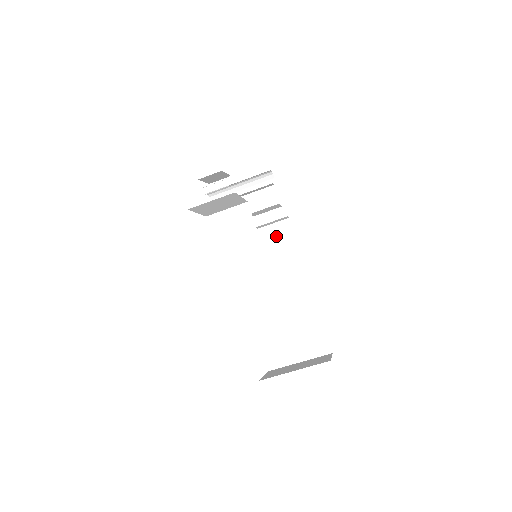
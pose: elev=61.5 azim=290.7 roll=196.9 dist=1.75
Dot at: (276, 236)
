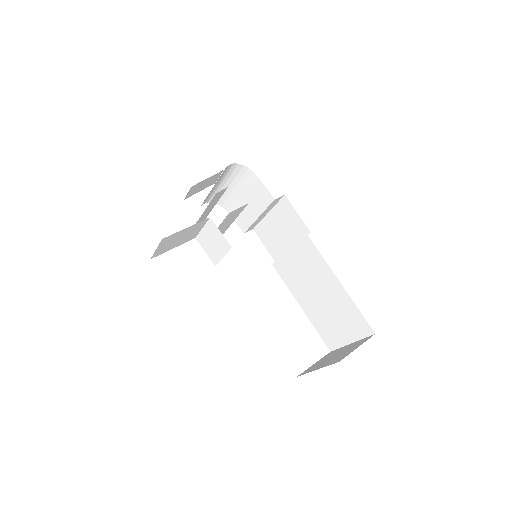
Dot at: (283, 217)
